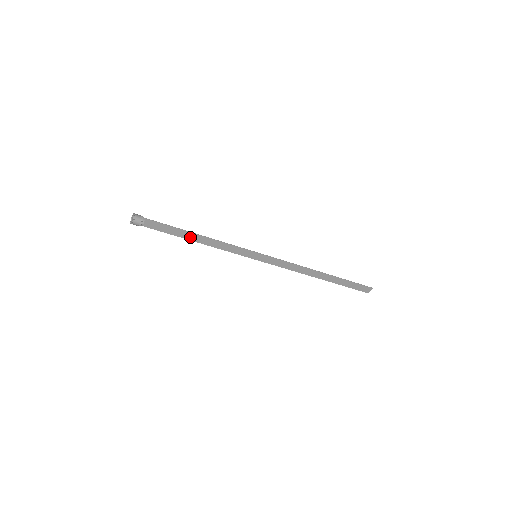
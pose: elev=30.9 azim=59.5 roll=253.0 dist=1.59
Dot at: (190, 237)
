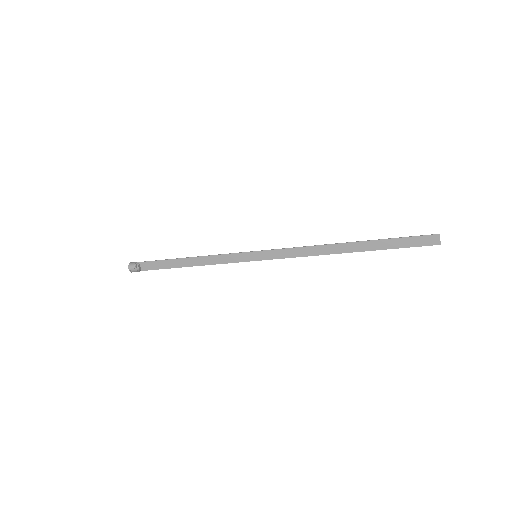
Dot at: (184, 264)
